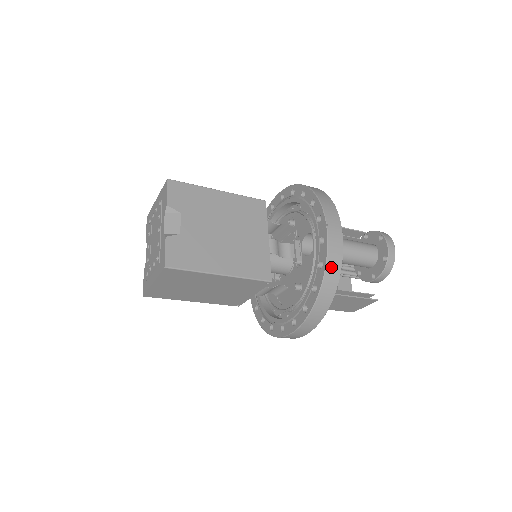
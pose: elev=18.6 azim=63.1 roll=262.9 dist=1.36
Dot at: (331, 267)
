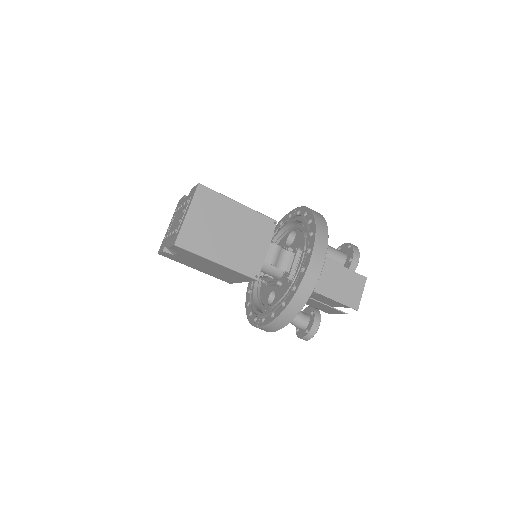
Dot at: (313, 210)
